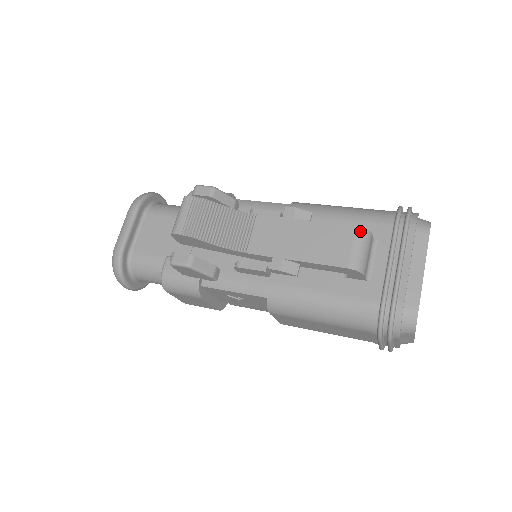
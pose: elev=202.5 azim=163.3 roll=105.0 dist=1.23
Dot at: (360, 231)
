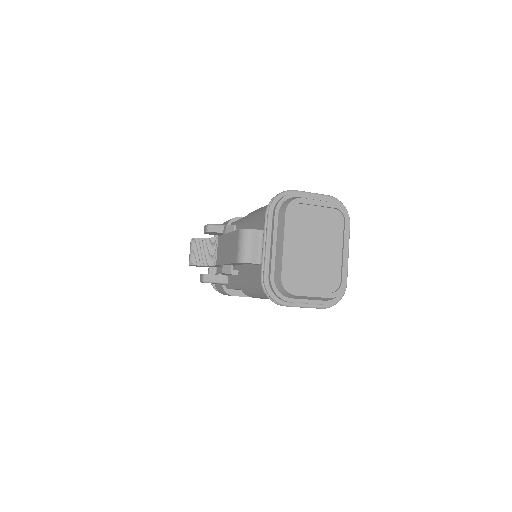
Dot at: (240, 232)
